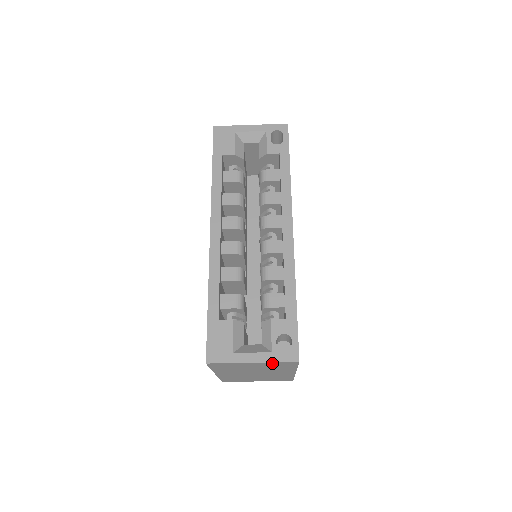
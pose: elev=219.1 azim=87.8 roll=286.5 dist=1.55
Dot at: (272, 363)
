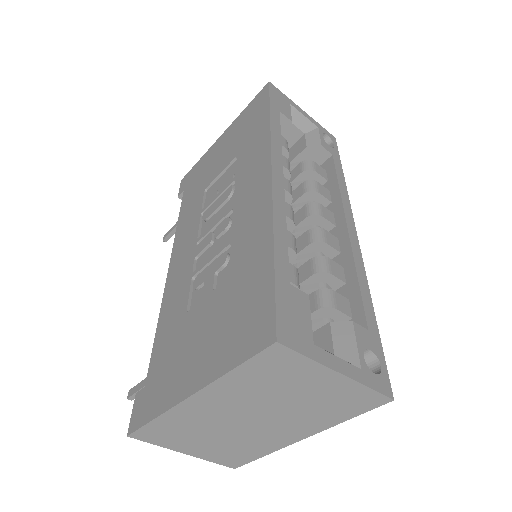
Dot at: (355, 389)
